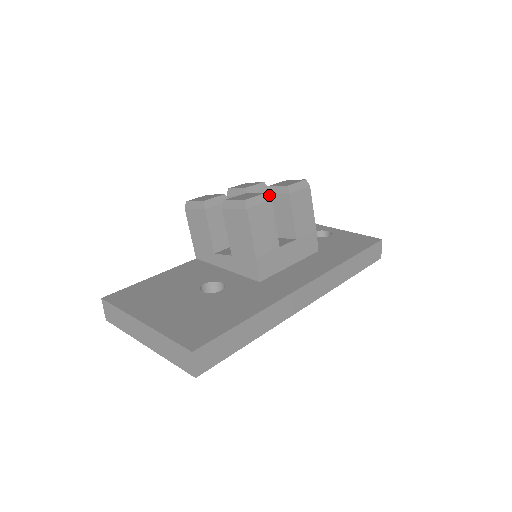
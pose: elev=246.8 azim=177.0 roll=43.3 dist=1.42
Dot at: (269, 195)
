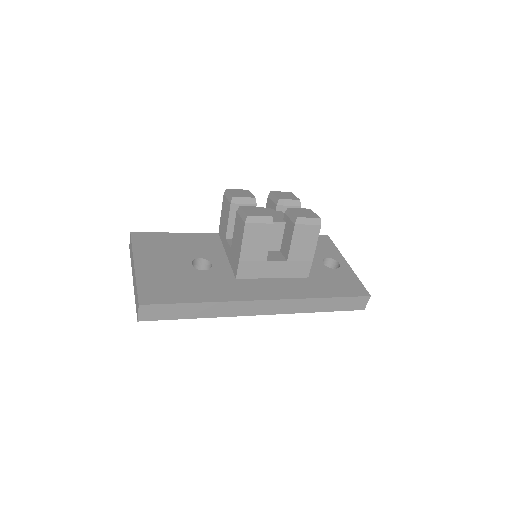
Dot at: (286, 216)
